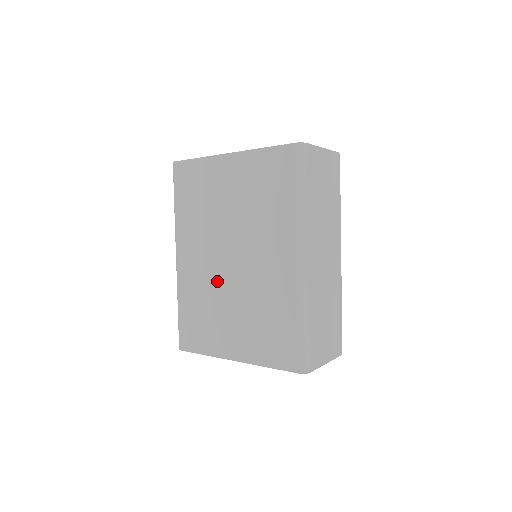
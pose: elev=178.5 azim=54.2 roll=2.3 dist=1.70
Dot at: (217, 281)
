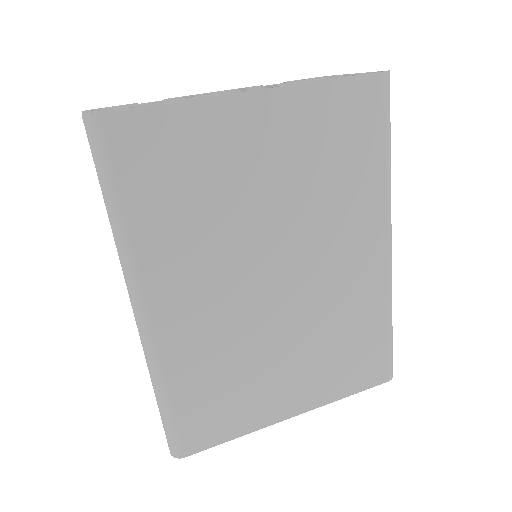
Dot at: (252, 322)
